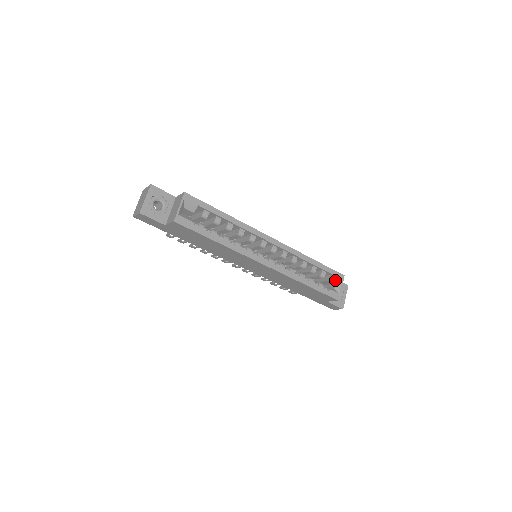
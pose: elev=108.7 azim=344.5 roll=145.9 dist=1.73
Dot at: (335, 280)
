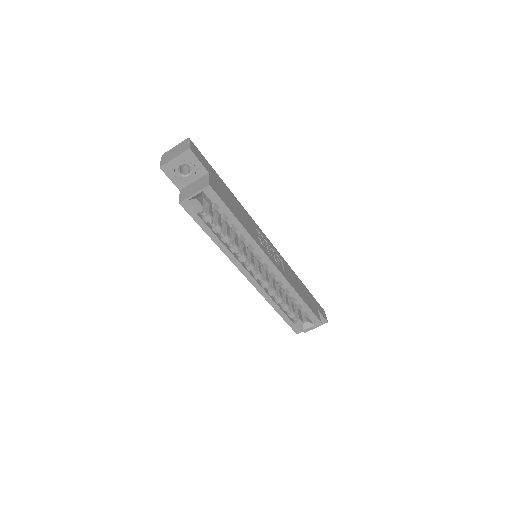
Dot at: (309, 320)
